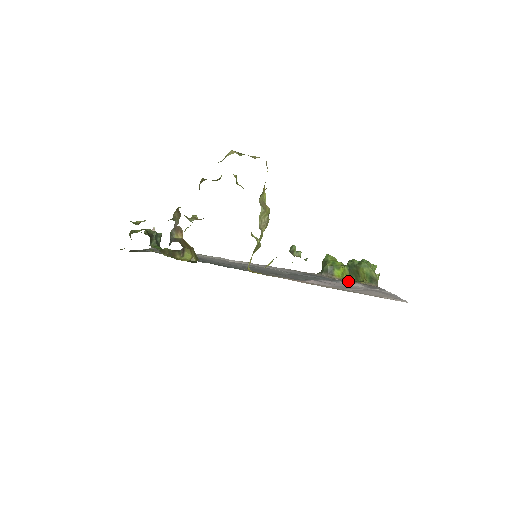
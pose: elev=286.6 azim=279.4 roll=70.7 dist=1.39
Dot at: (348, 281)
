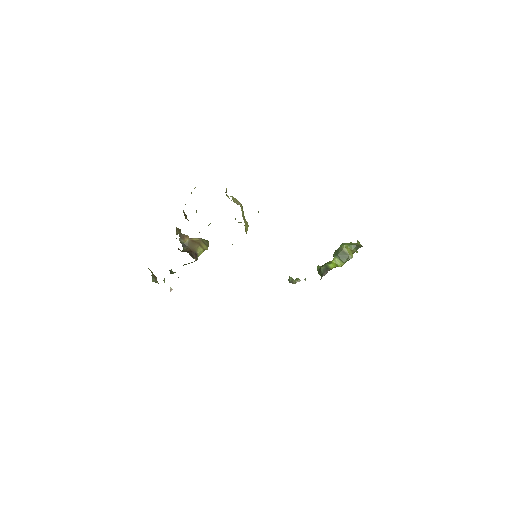
Dot at: occluded
